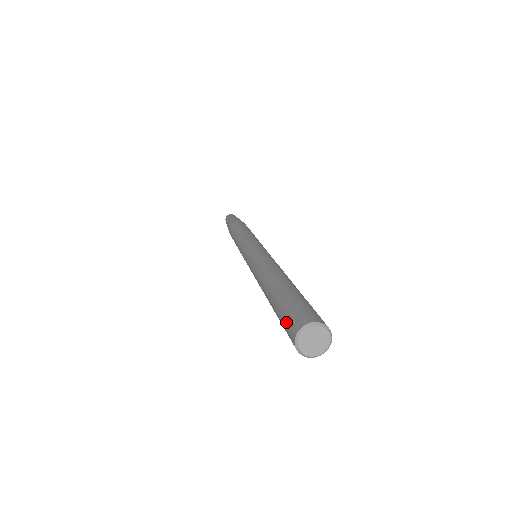
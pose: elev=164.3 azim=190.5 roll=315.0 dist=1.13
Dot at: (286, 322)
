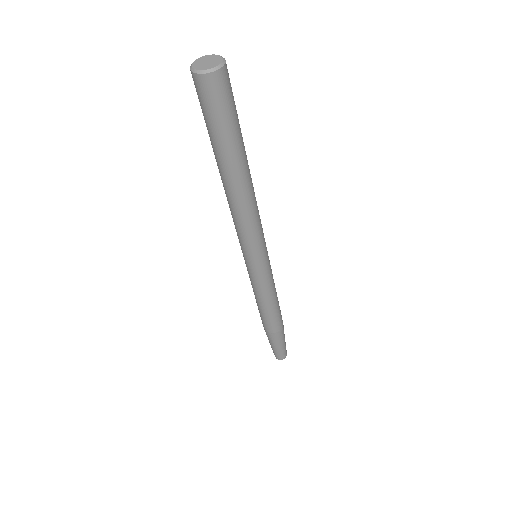
Dot at: (198, 98)
